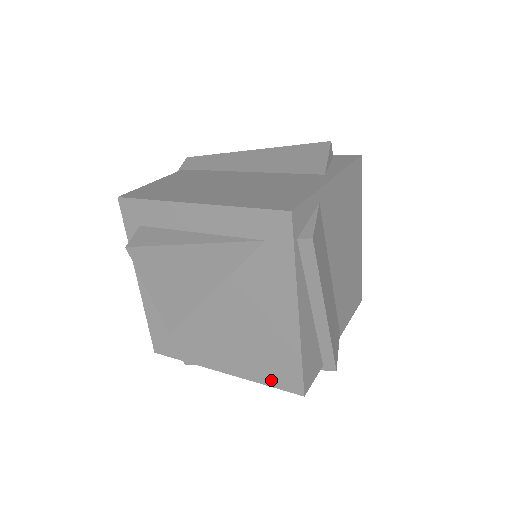
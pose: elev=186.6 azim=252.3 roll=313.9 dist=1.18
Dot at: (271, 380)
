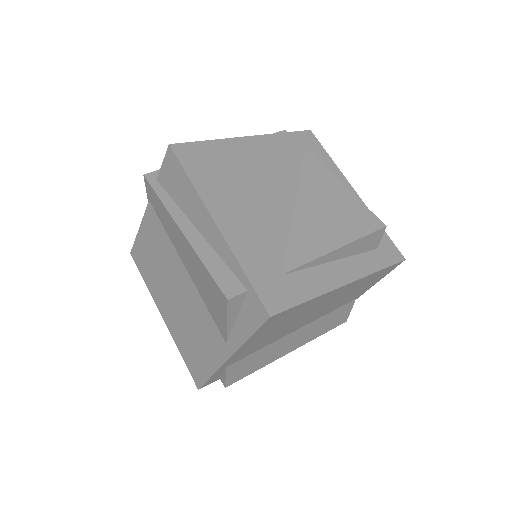
Dot at: occluded
